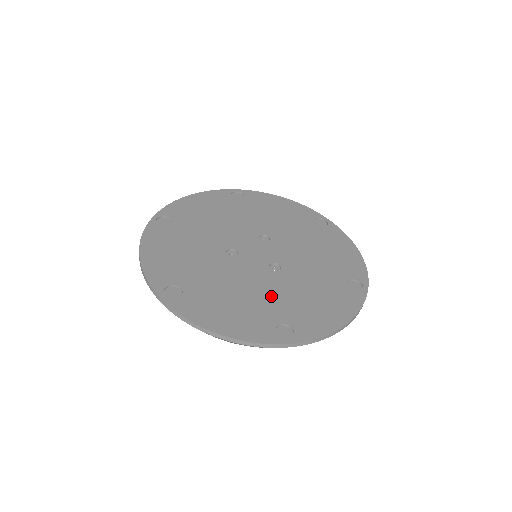
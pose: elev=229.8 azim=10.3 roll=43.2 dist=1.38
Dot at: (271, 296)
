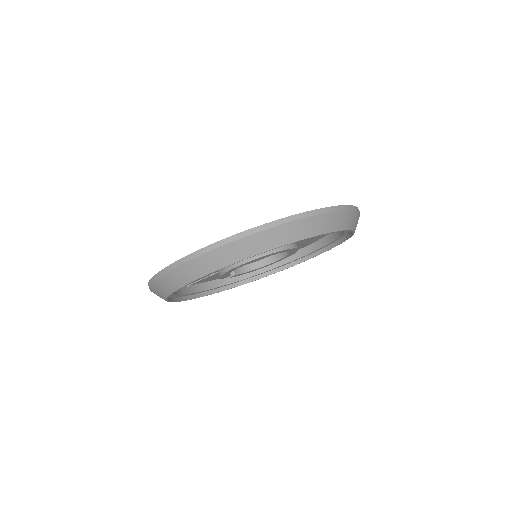
Dot at: occluded
